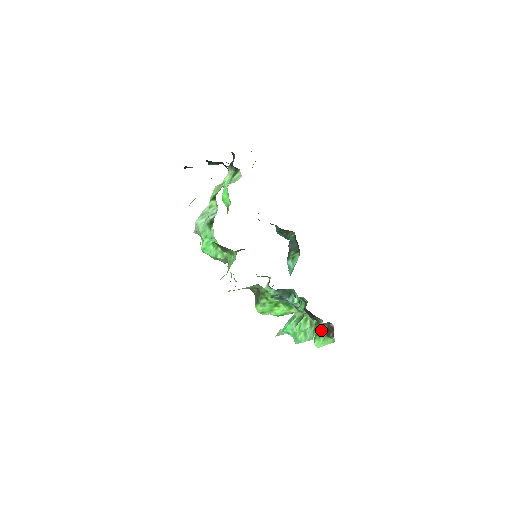
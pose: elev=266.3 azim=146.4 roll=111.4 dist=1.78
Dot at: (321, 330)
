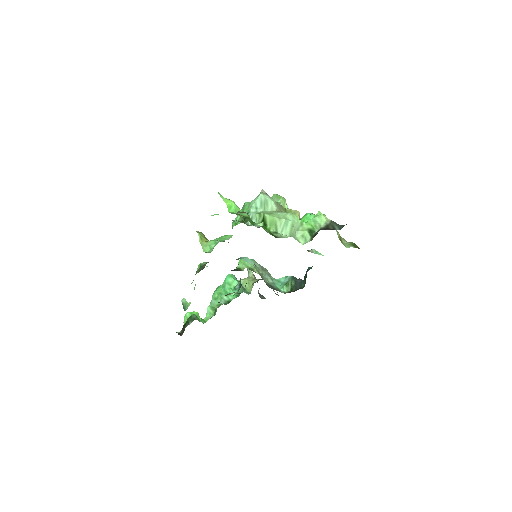
Dot at: (187, 322)
